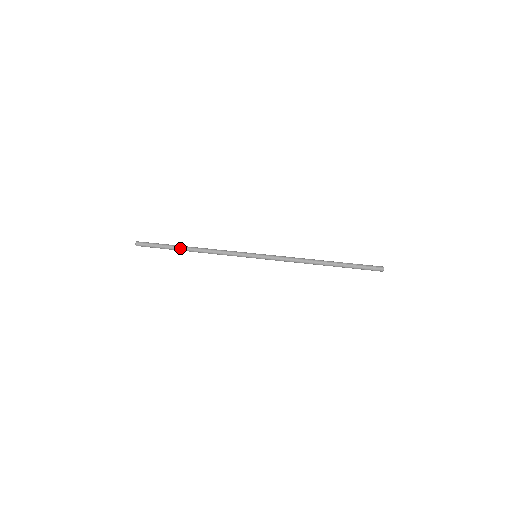
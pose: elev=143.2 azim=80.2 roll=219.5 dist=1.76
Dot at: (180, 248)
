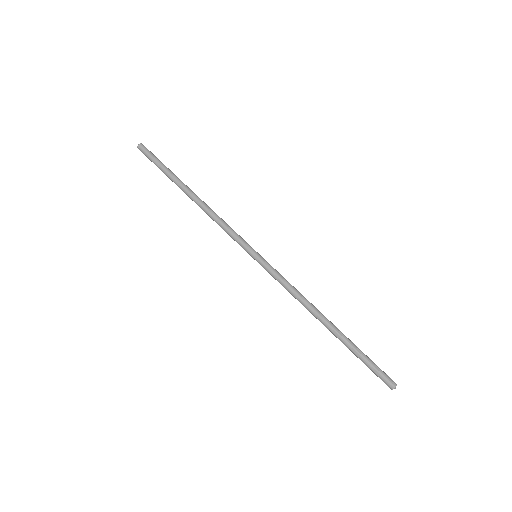
Dot at: (180, 184)
